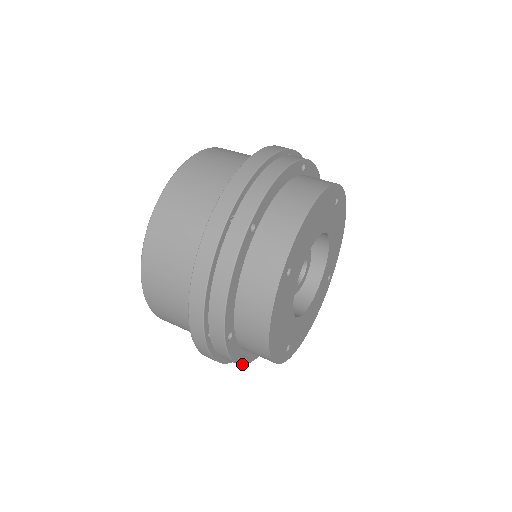
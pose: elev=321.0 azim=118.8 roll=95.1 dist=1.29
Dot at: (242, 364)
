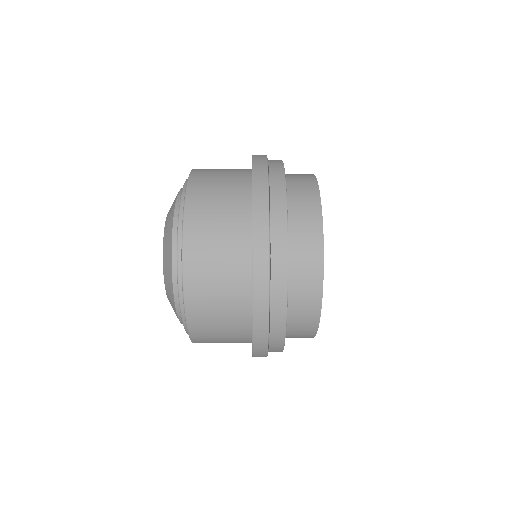
Dot at: (286, 322)
